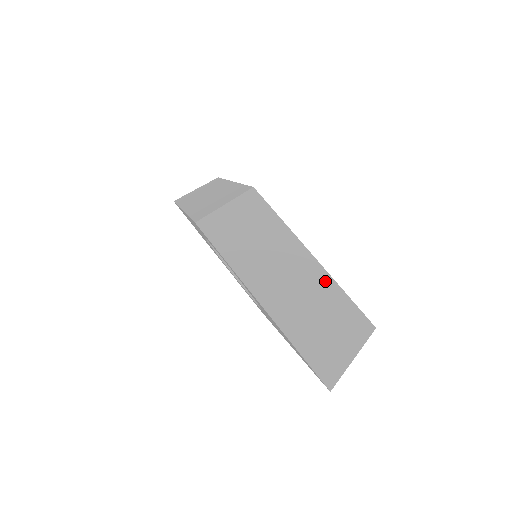
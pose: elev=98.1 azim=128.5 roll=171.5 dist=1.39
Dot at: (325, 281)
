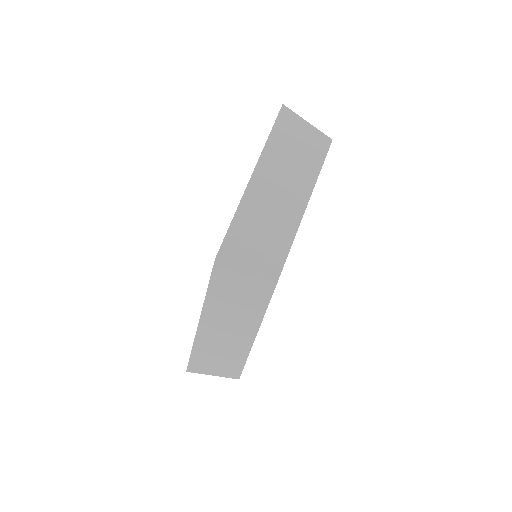
Dot at: (244, 349)
